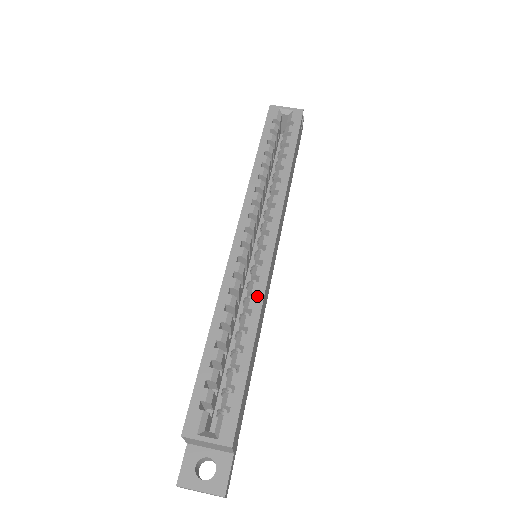
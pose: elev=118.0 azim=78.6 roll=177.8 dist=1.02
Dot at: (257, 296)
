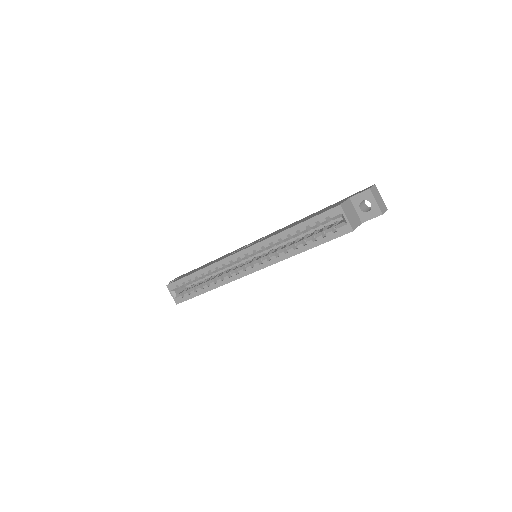
Dot at: (223, 281)
